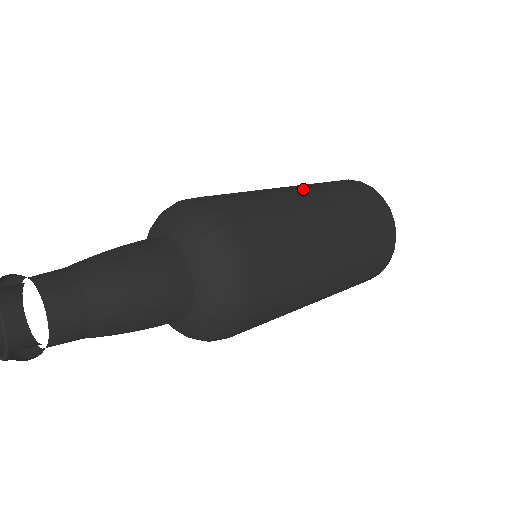
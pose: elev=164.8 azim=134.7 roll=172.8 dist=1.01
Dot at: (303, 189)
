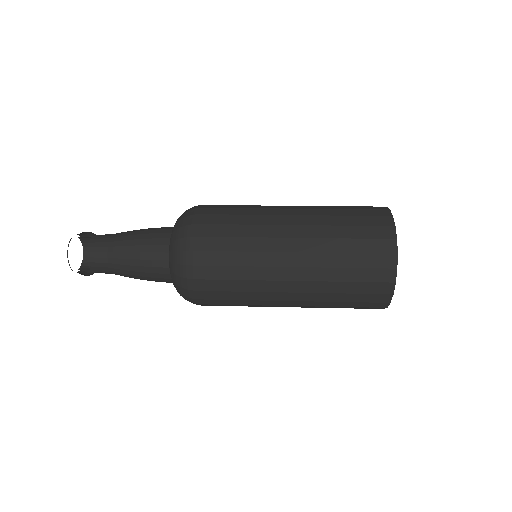
Dot at: (301, 239)
